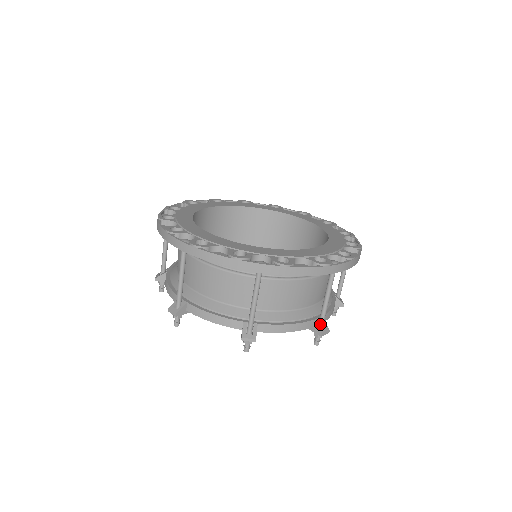
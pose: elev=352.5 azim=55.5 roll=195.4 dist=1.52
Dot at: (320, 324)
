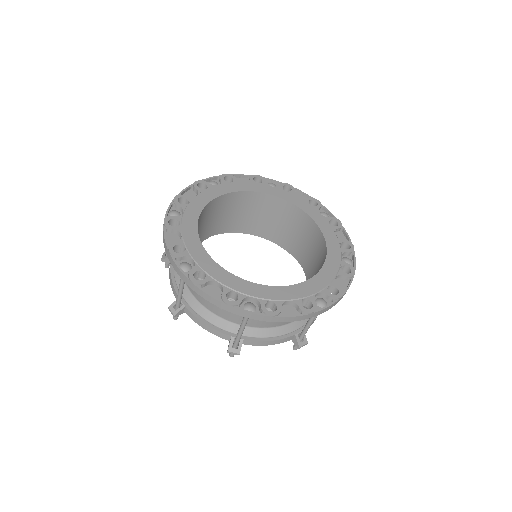
Dot at: occluded
